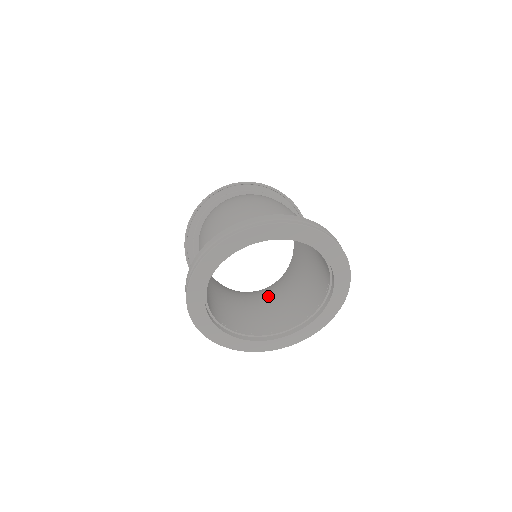
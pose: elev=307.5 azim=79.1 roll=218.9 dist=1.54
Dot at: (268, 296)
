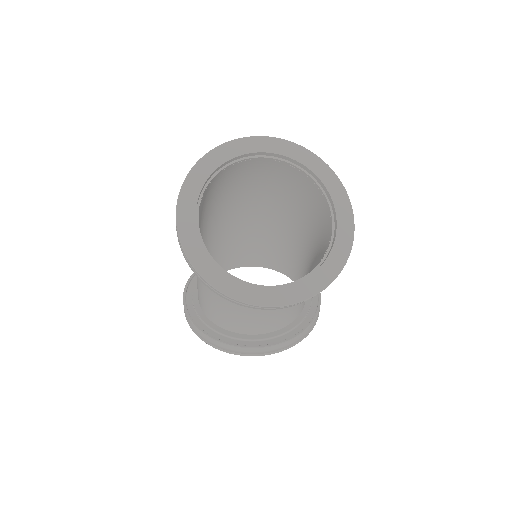
Dot at: (279, 309)
